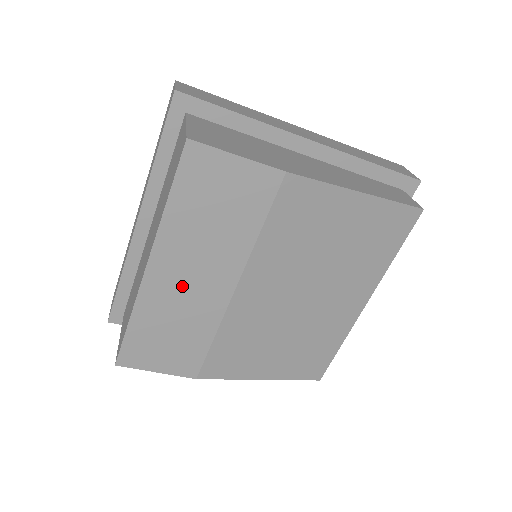
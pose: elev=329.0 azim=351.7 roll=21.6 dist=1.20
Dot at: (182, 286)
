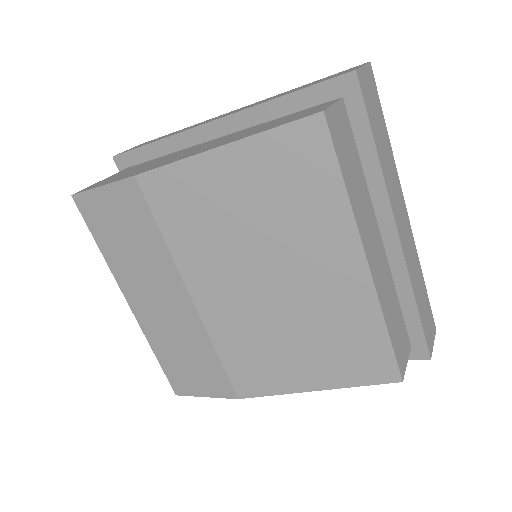
Dot at: (158, 311)
